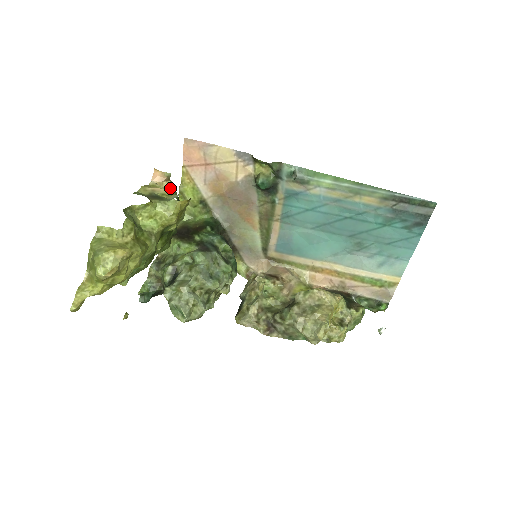
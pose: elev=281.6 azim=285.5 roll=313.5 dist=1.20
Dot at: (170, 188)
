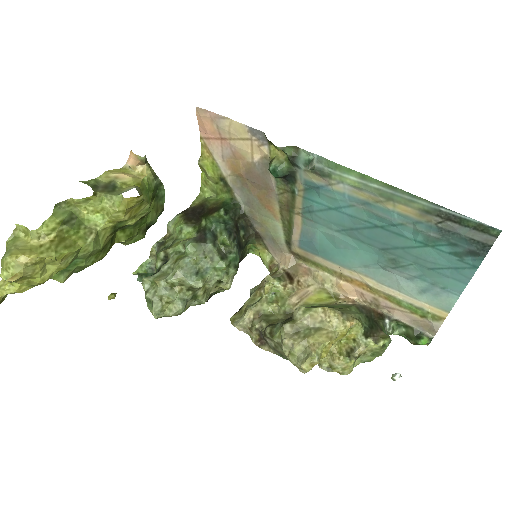
Dot at: (144, 173)
